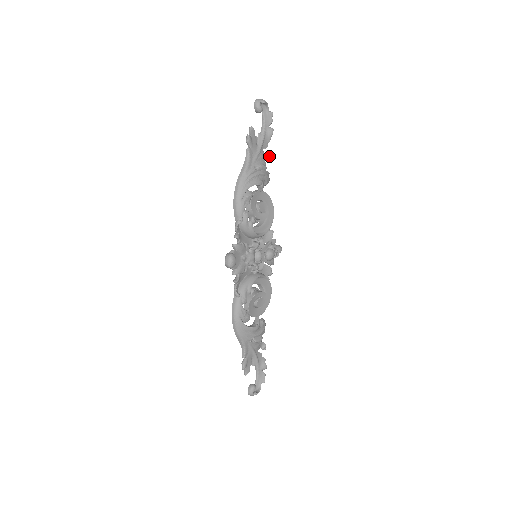
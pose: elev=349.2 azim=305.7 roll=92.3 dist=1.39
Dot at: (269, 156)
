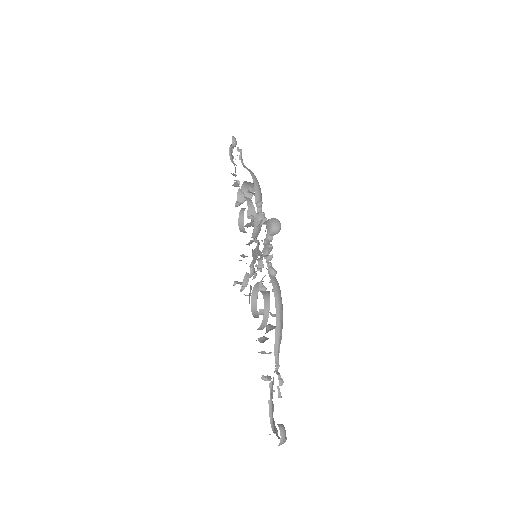
Dot at: occluded
